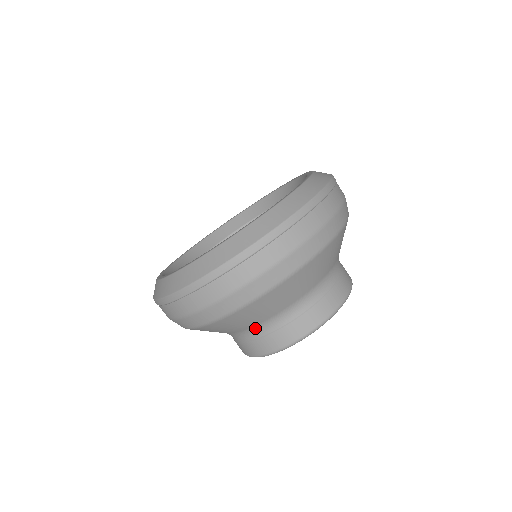
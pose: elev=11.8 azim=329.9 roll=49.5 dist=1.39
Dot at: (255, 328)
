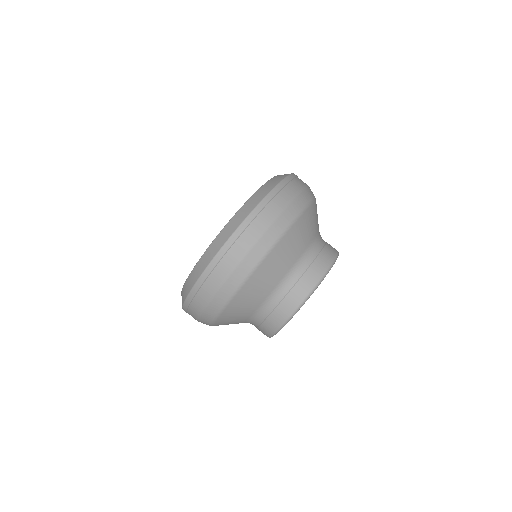
Dot at: (257, 313)
